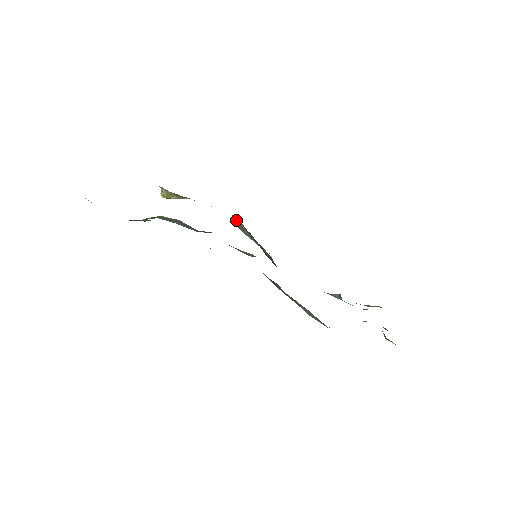
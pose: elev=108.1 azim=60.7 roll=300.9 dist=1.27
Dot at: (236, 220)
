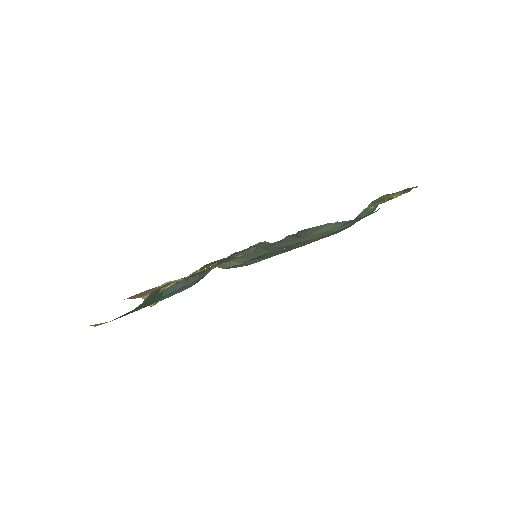
Dot at: occluded
